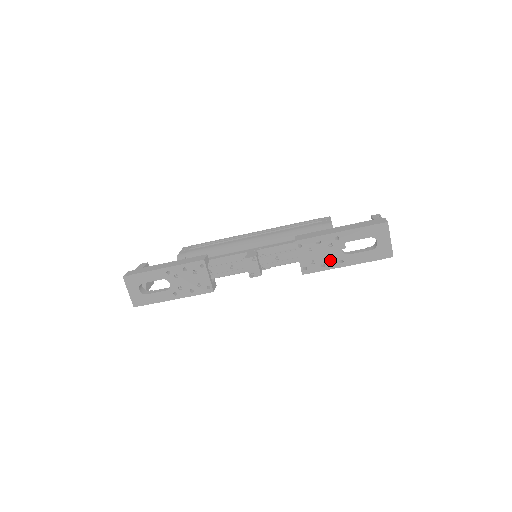
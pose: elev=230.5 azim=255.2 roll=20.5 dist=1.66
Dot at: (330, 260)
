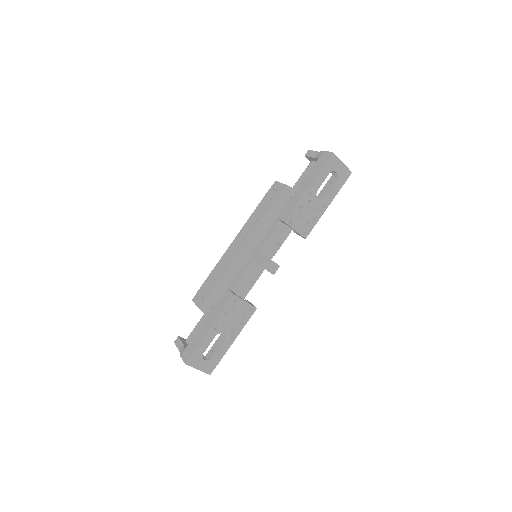
Dot at: (316, 212)
